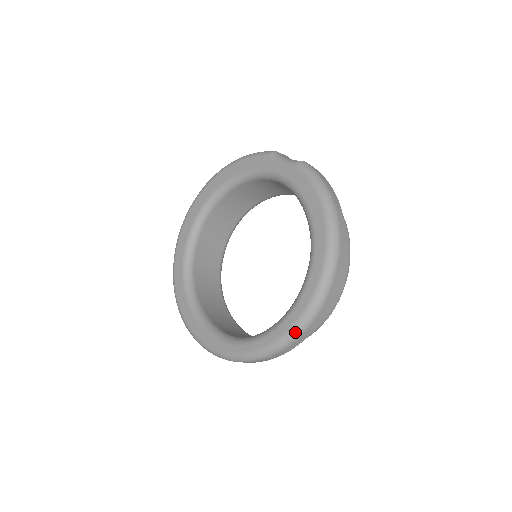
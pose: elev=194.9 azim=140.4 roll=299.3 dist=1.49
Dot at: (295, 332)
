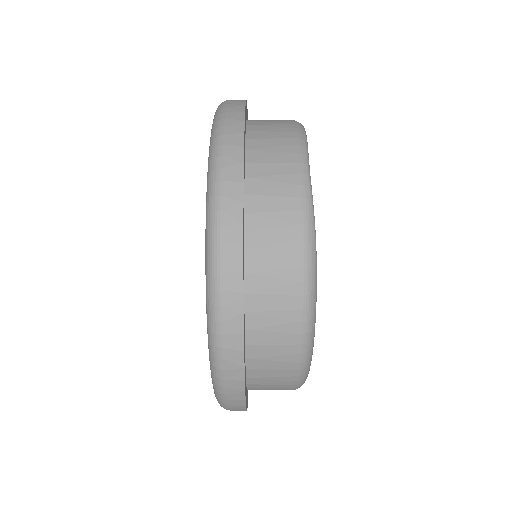
Dot at: occluded
